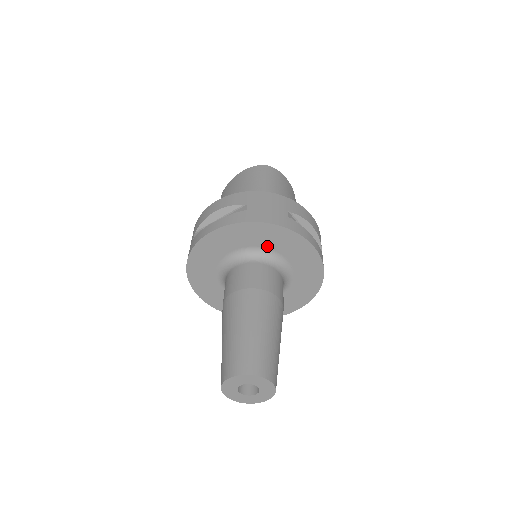
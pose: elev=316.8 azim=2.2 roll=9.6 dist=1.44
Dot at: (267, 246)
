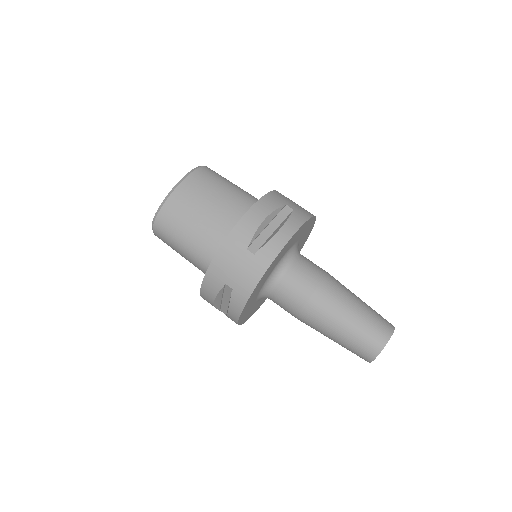
Dot at: (300, 238)
